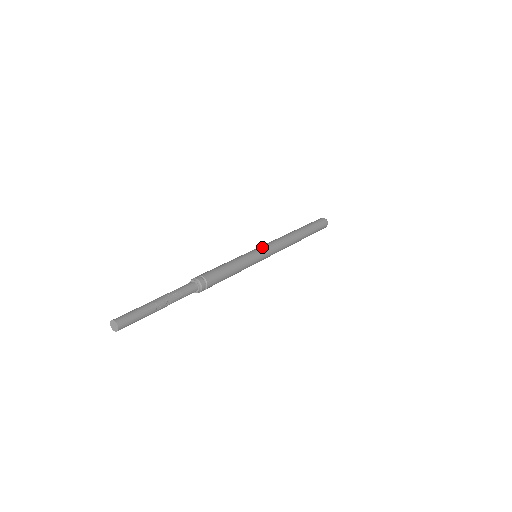
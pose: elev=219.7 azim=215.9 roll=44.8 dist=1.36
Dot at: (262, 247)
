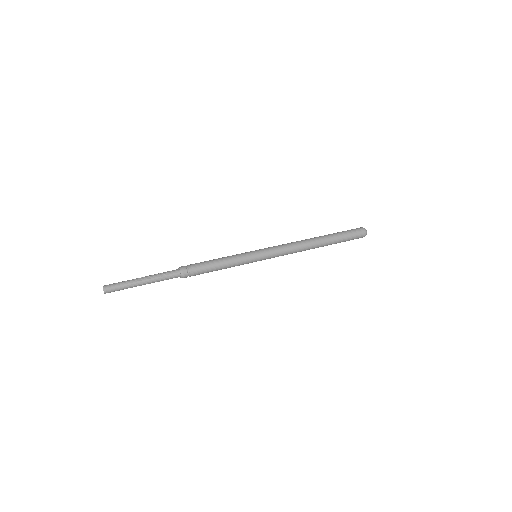
Dot at: occluded
